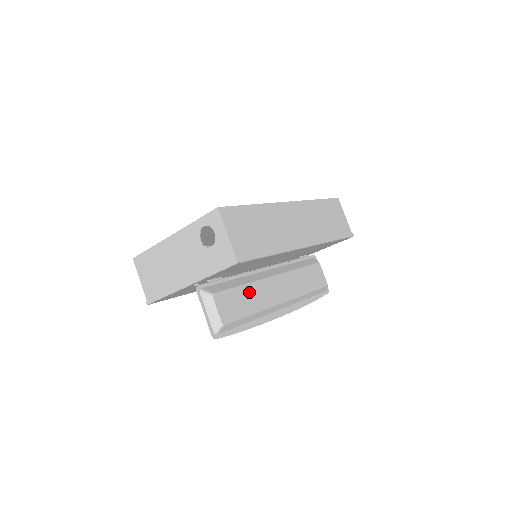
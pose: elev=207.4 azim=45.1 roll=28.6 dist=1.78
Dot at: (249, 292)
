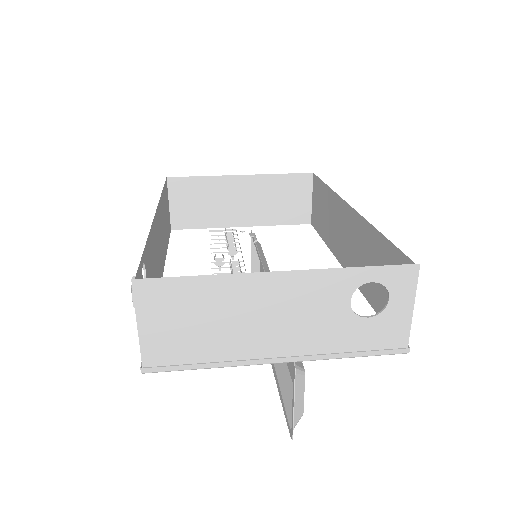
Dot at: occluded
